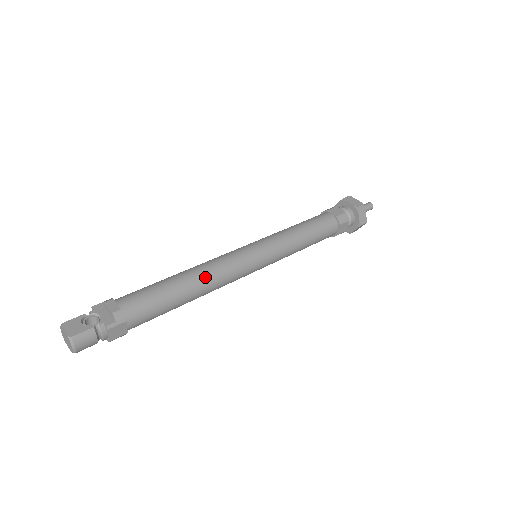
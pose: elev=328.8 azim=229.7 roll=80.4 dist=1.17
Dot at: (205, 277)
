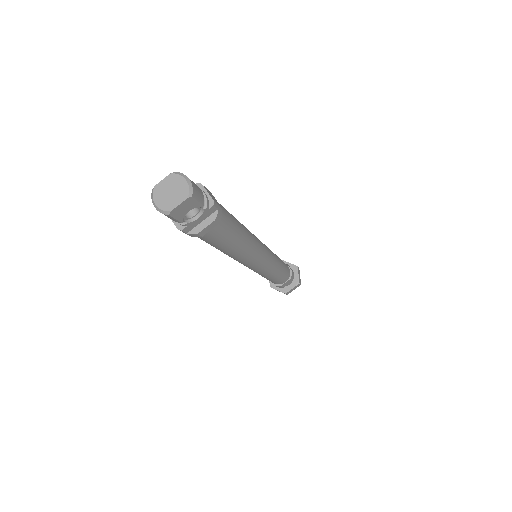
Dot at: occluded
